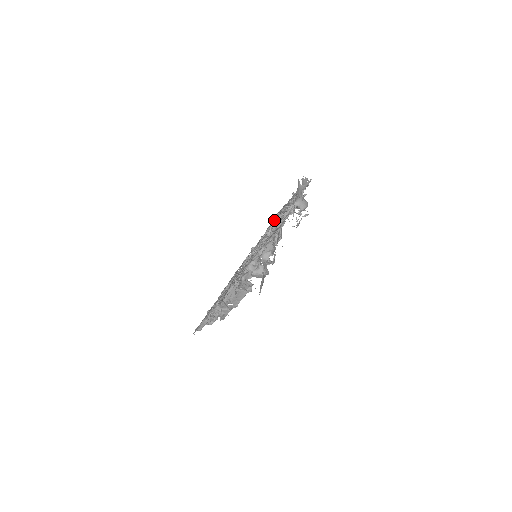
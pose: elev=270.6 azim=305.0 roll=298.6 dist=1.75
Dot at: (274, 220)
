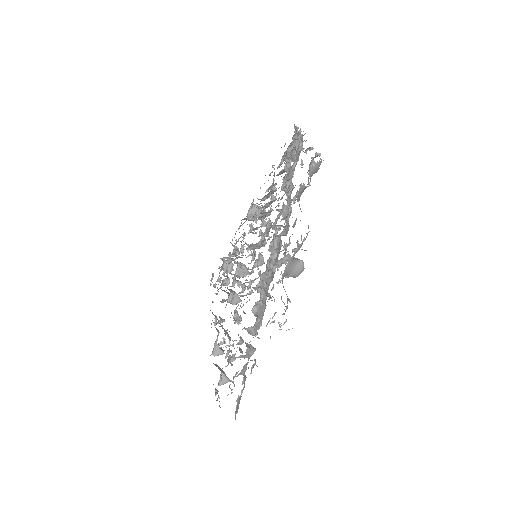
Dot at: (273, 224)
